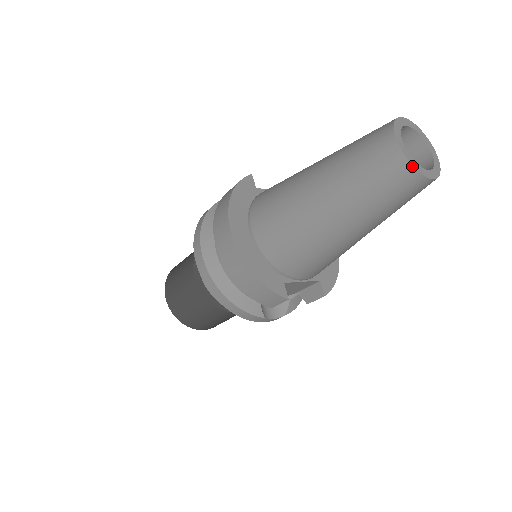
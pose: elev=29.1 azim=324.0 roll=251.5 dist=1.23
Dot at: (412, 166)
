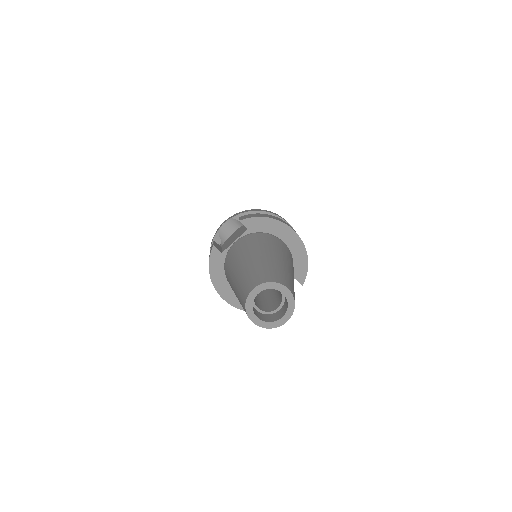
Dot at: (268, 328)
